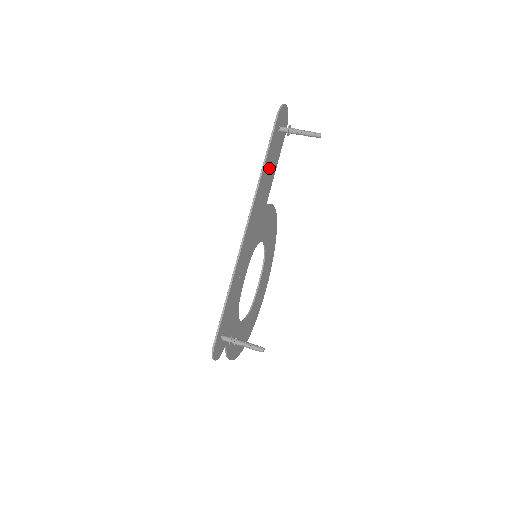
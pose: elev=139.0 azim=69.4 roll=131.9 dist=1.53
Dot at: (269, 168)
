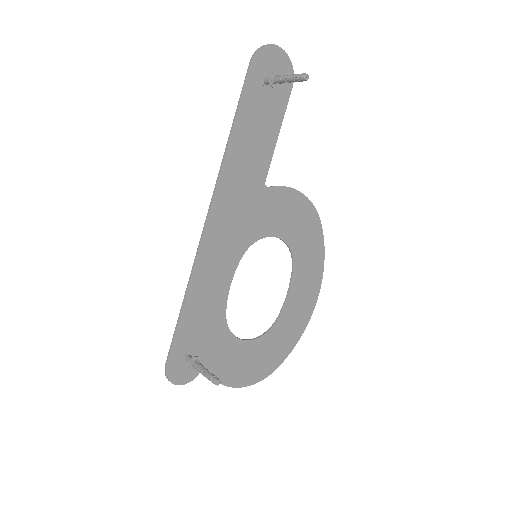
Dot at: (252, 137)
